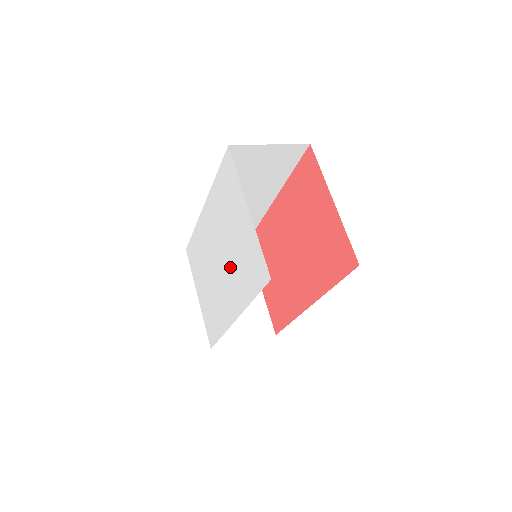
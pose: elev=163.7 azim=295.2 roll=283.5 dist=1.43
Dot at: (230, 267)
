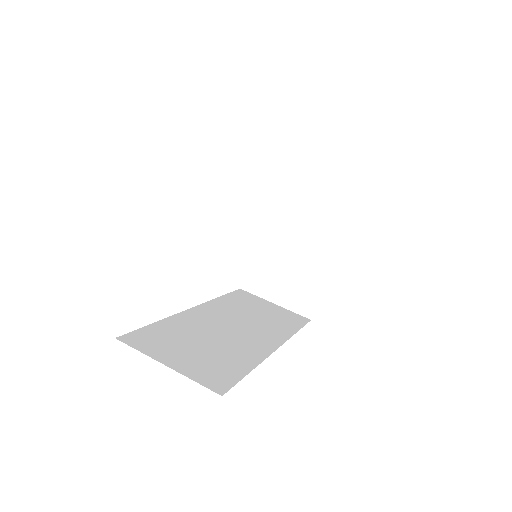
Dot at: occluded
